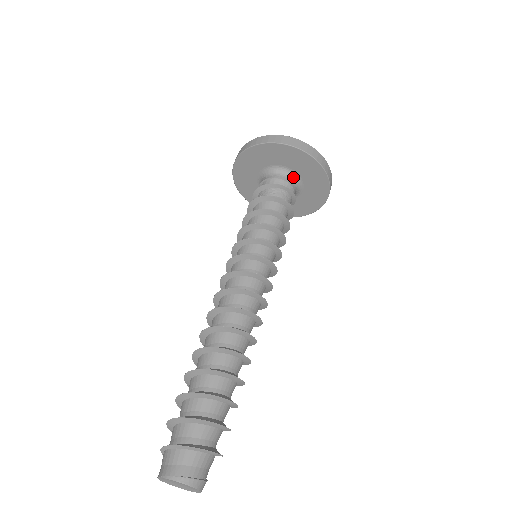
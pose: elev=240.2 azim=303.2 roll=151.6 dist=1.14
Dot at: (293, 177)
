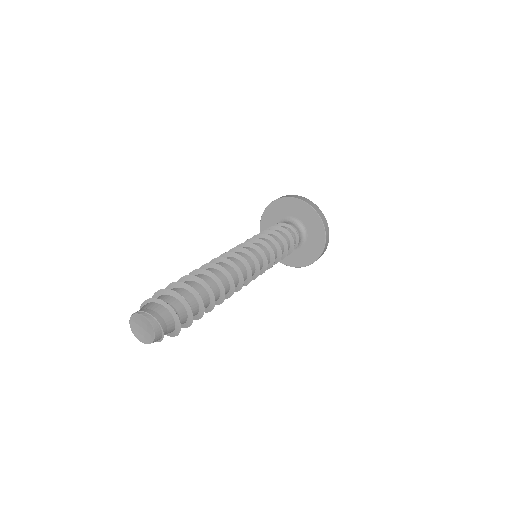
Dot at: (298, 224)
